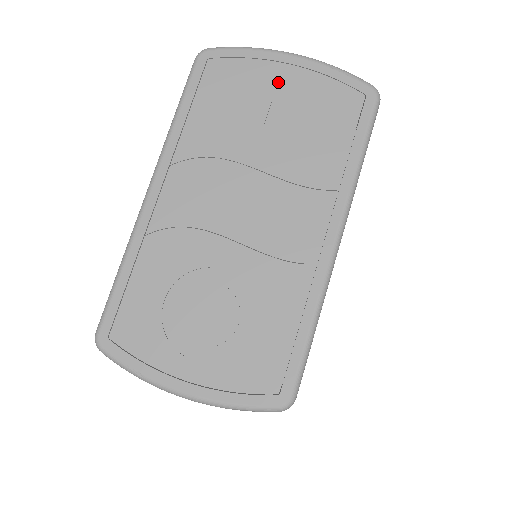
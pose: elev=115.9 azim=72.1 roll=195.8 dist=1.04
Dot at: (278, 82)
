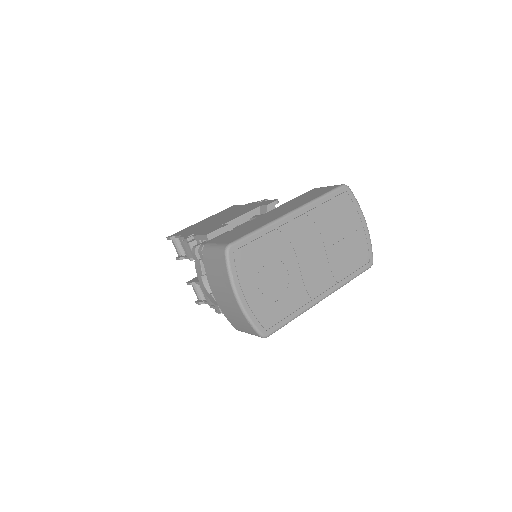
Dot at: (355, 226)
